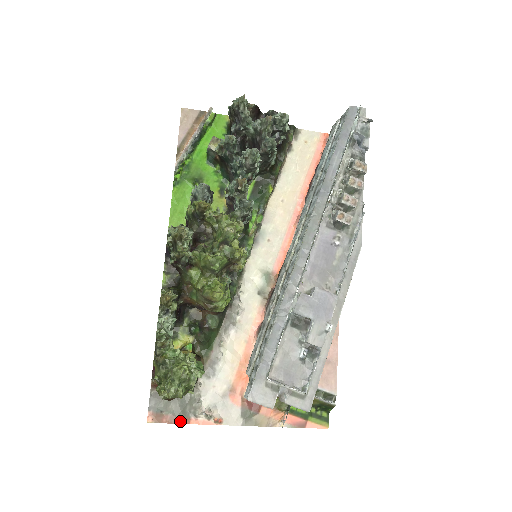
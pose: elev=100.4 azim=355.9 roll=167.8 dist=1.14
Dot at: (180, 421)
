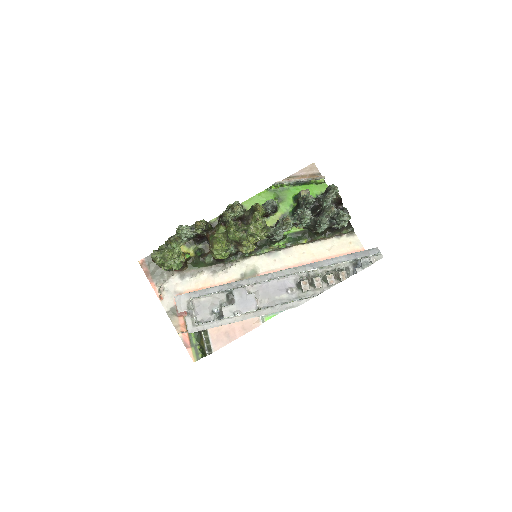
Dot at: (149, 278)
